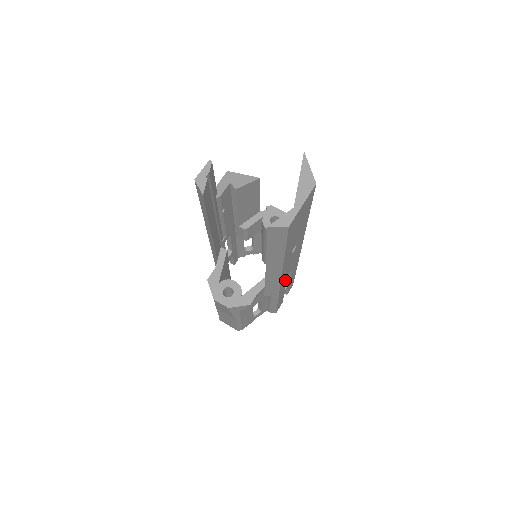
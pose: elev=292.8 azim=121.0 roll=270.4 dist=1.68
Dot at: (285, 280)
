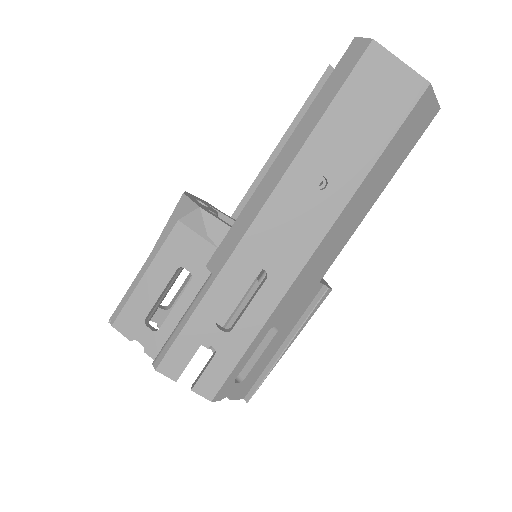
Dot at: (249, 264)
